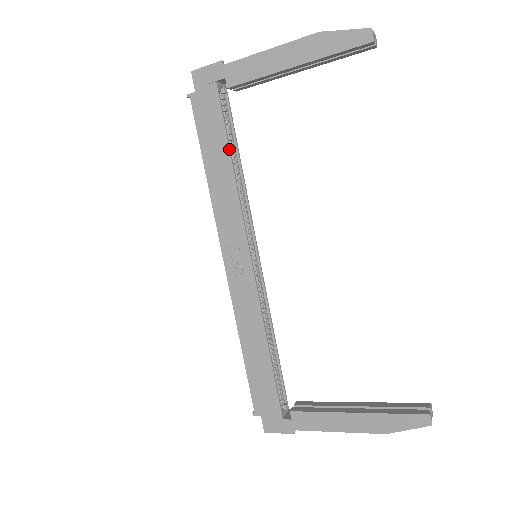
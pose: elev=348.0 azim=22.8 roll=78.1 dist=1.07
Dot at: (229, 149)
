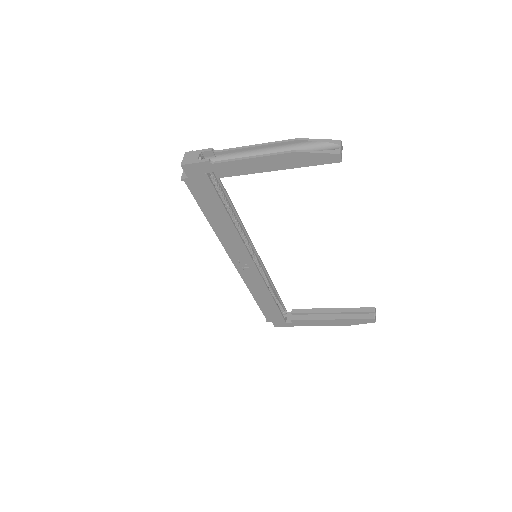
Dot at: (227, 212)
